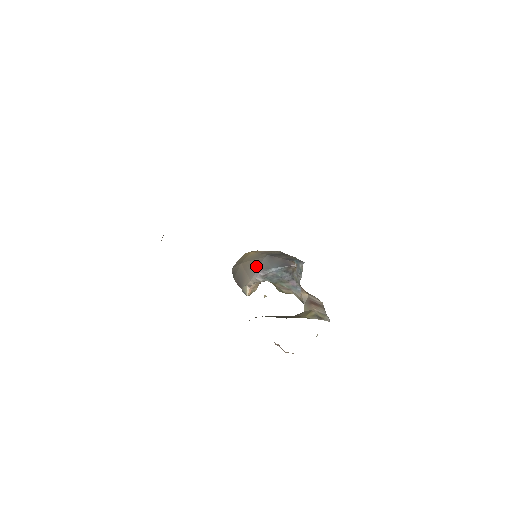
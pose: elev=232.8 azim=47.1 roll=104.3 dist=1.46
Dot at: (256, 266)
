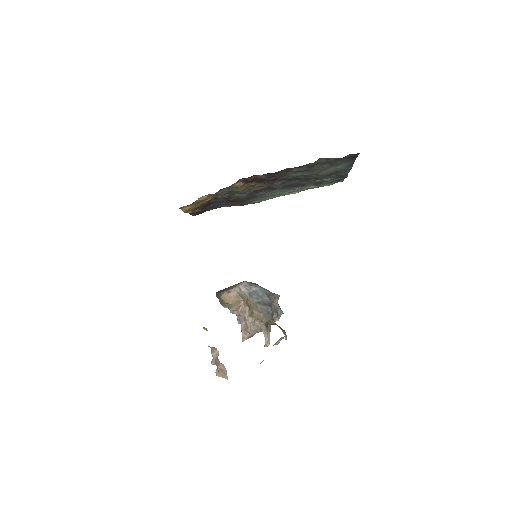
Dot at: occluded
